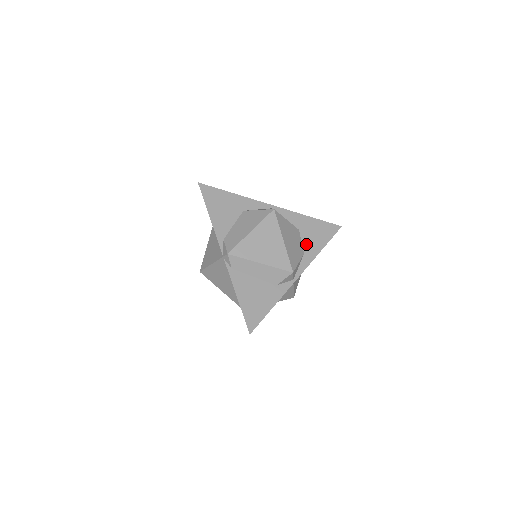
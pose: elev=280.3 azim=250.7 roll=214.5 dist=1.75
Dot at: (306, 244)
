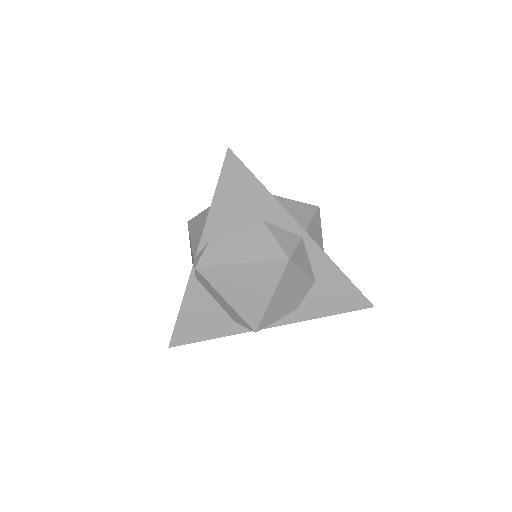
Dot at: (309, 301)
